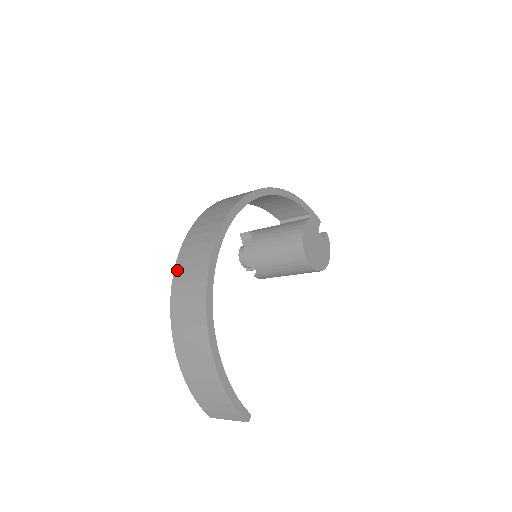
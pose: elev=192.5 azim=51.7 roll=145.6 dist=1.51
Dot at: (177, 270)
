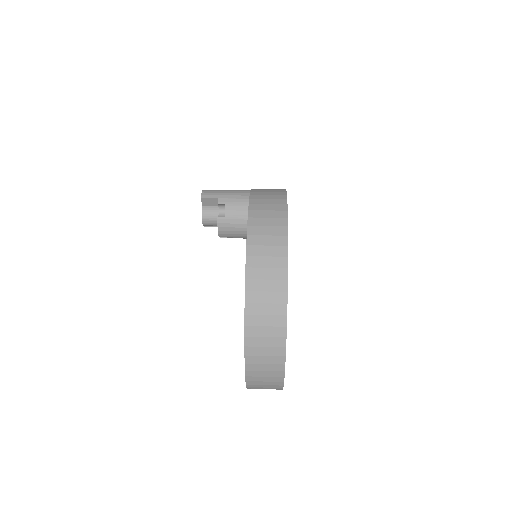
Dot at: (249, 336)
